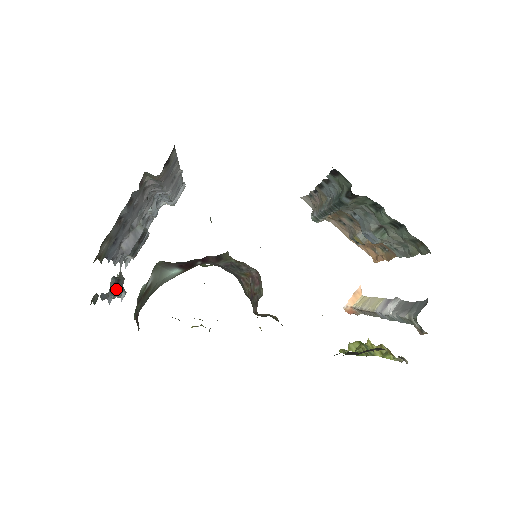
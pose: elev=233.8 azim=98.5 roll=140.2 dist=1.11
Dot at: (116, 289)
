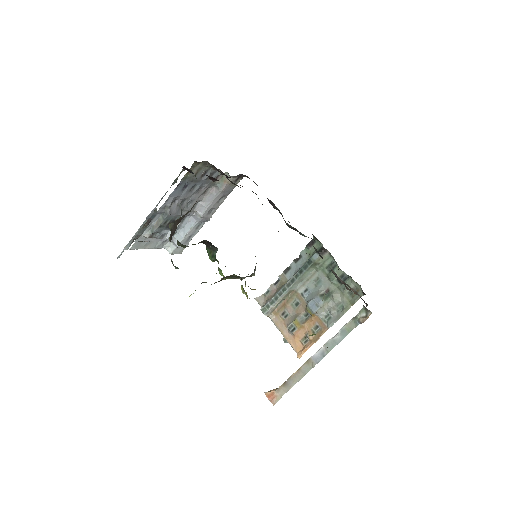
Dot at: (141, 228)
